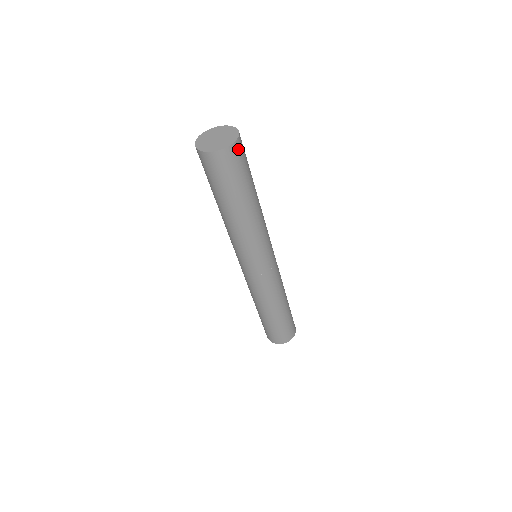
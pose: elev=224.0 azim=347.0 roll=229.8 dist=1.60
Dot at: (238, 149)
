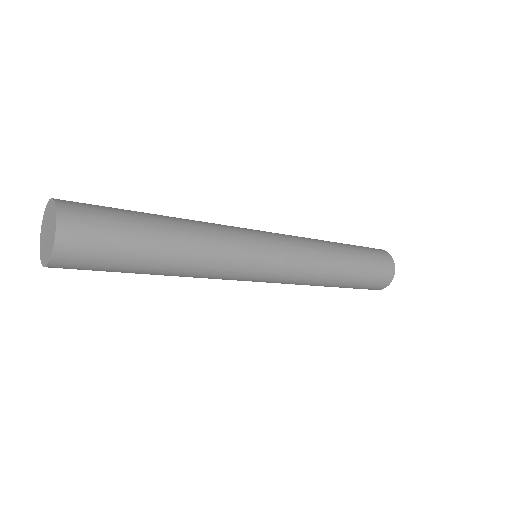
Dot at: (71, 243)
